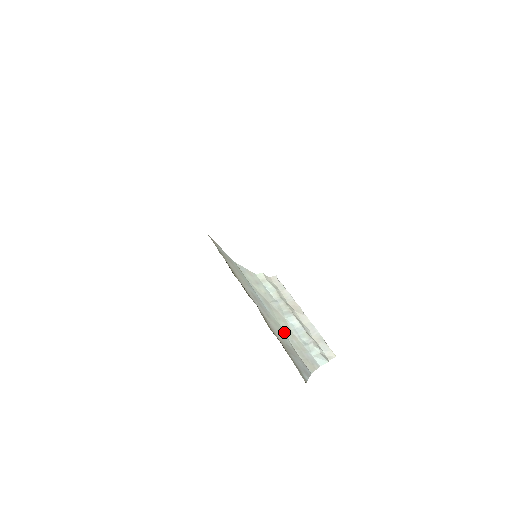
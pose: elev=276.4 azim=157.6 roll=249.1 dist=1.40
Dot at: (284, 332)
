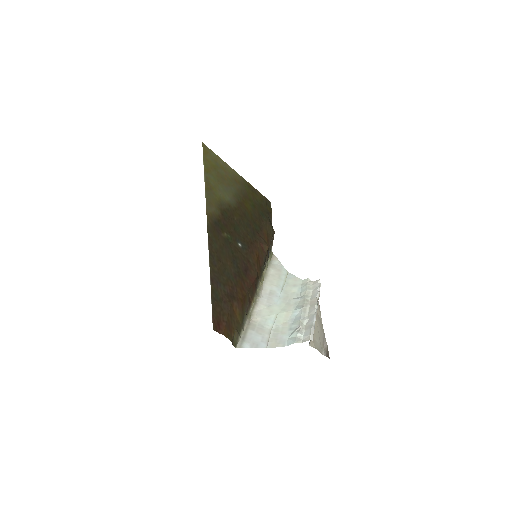
Dot at: (276, 319)
